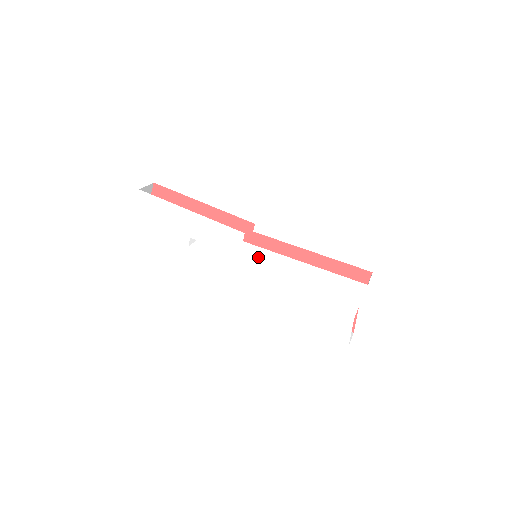
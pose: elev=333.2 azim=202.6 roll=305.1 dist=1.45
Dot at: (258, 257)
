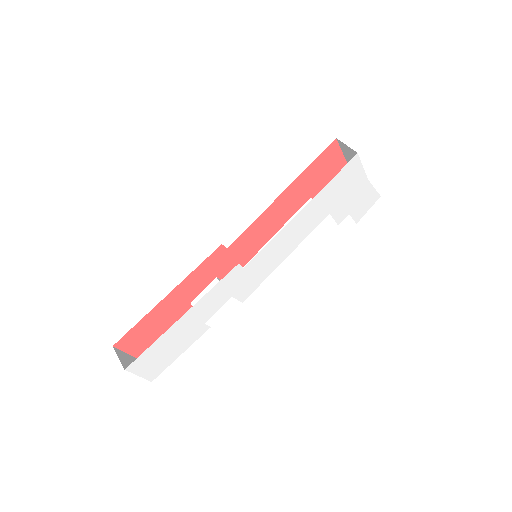
Dot at: (266, 257)
